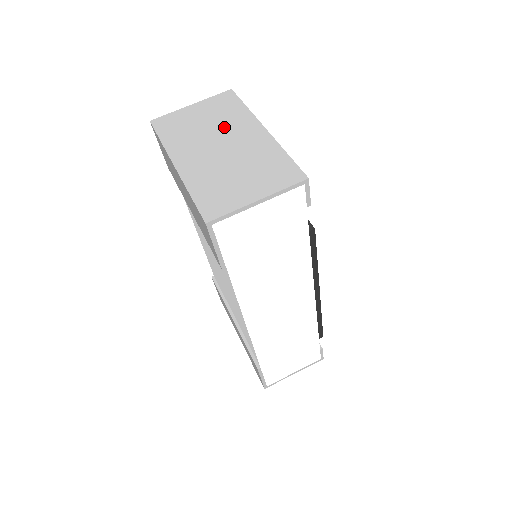
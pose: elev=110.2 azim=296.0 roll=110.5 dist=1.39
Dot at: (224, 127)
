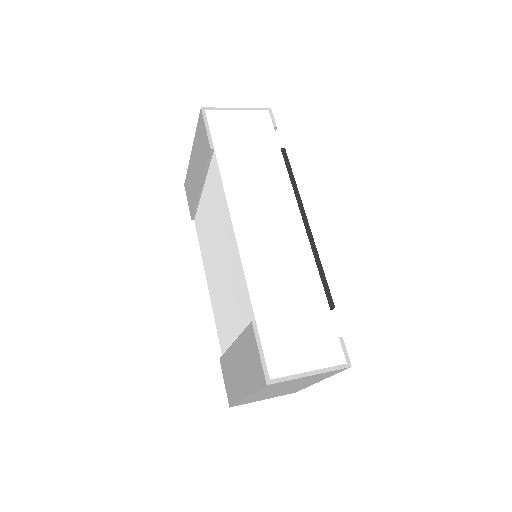
Dot at: occluded
